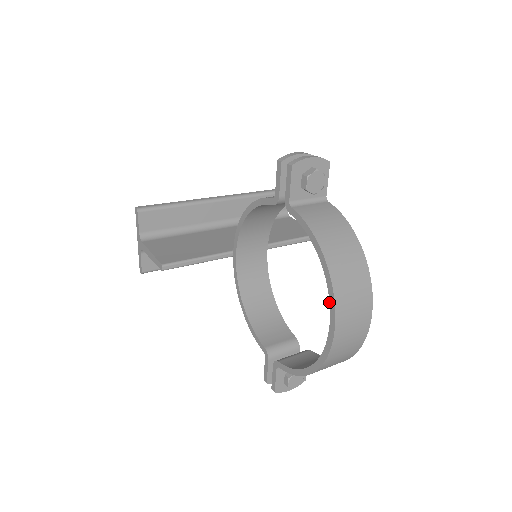
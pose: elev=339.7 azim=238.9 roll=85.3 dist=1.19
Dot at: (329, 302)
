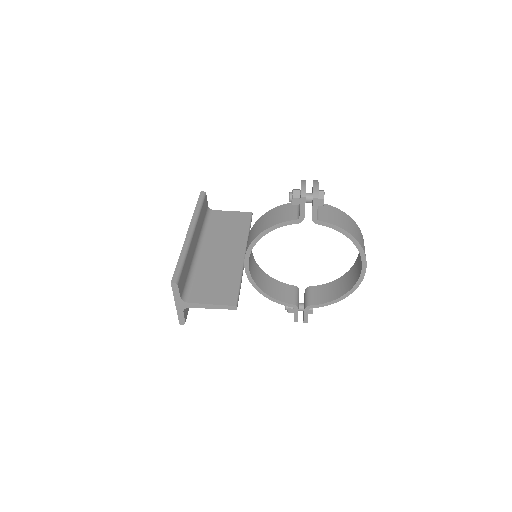
Dot at: (361, 258)
